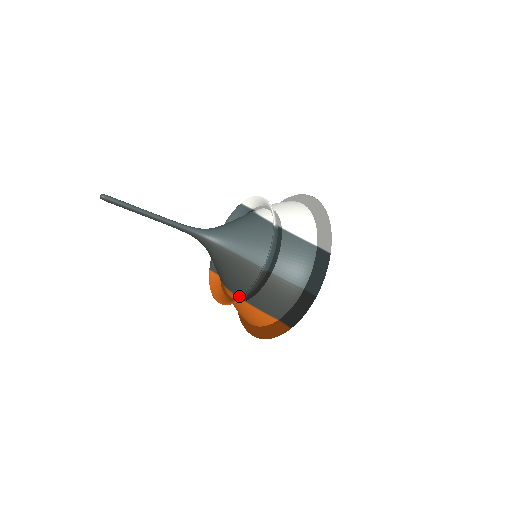
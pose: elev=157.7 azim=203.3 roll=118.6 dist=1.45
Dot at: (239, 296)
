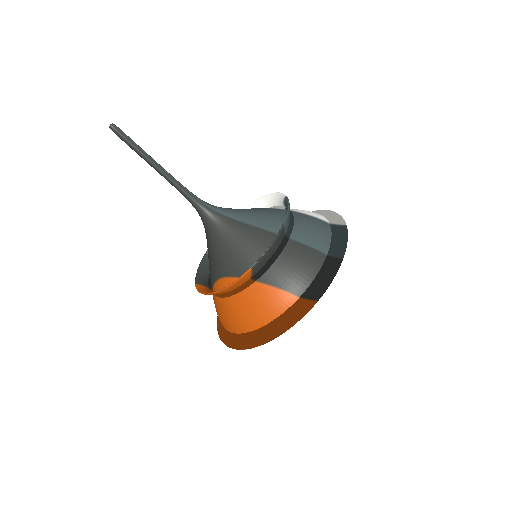
Dot at: occluded
